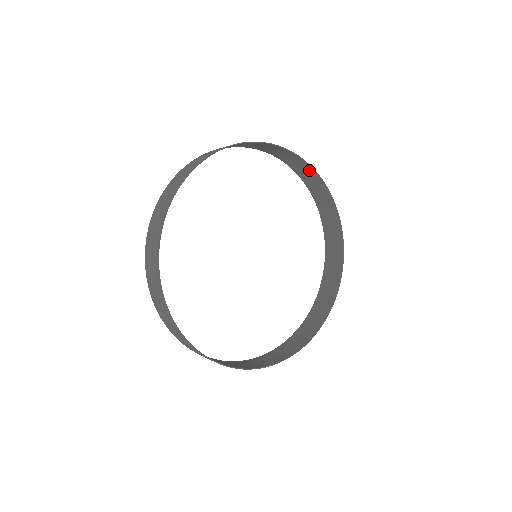
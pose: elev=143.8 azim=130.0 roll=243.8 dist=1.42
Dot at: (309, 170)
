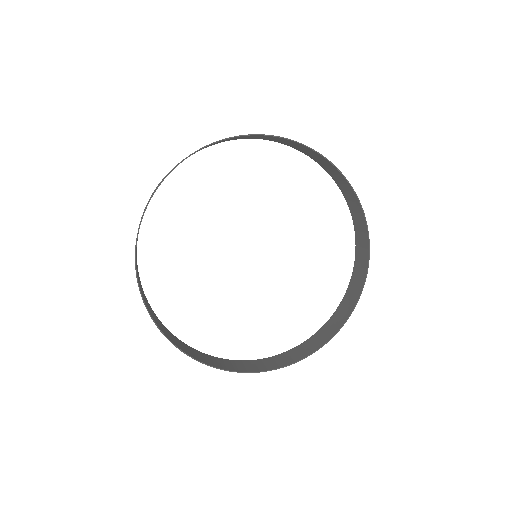
Dot at: (343, 179)
